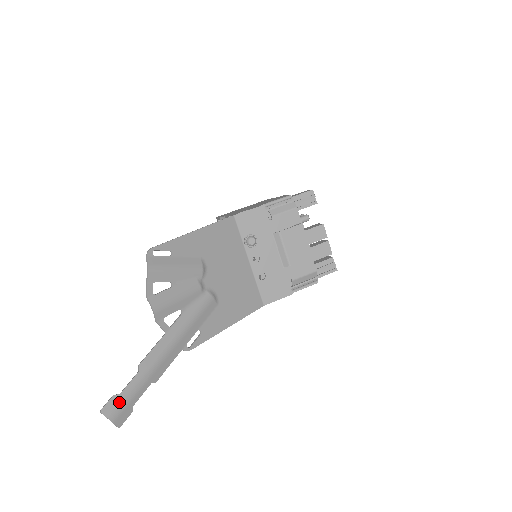
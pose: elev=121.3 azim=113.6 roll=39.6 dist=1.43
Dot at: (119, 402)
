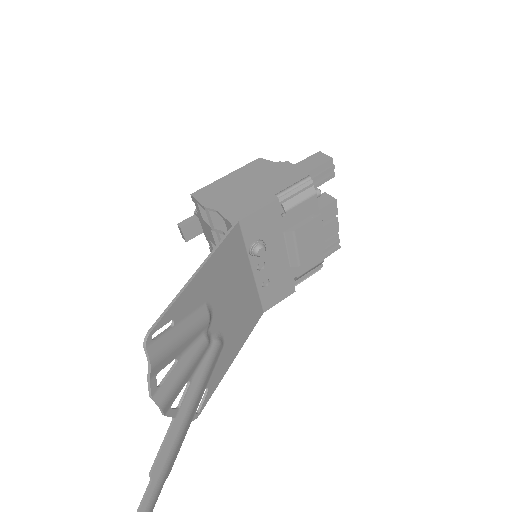
Dot at: out of frame
